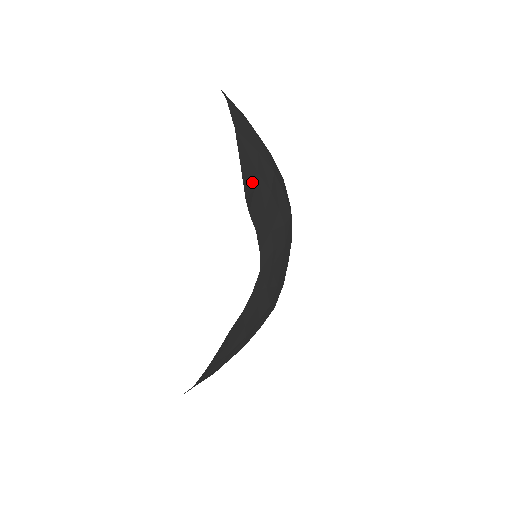
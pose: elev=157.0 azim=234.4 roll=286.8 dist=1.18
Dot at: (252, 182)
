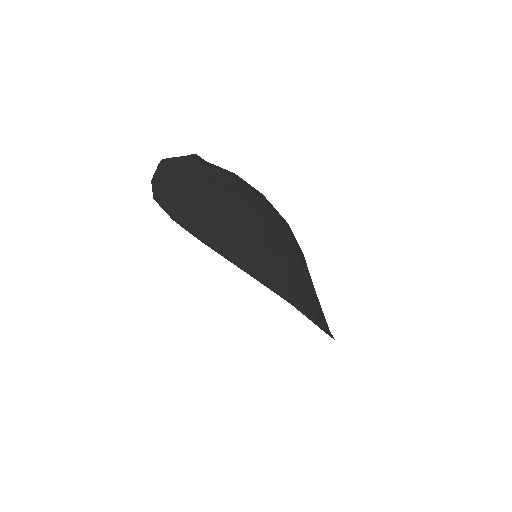
Dot at: (317, 310)
